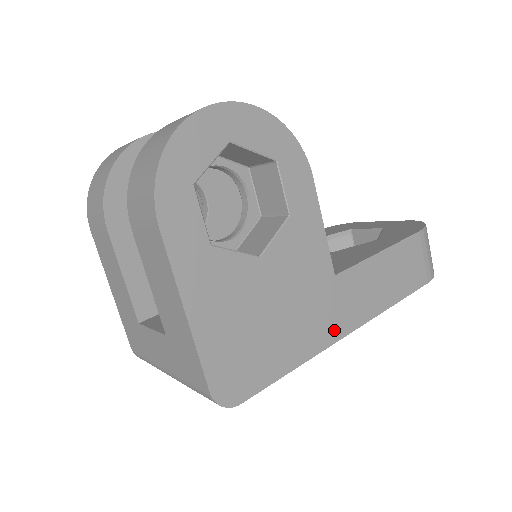
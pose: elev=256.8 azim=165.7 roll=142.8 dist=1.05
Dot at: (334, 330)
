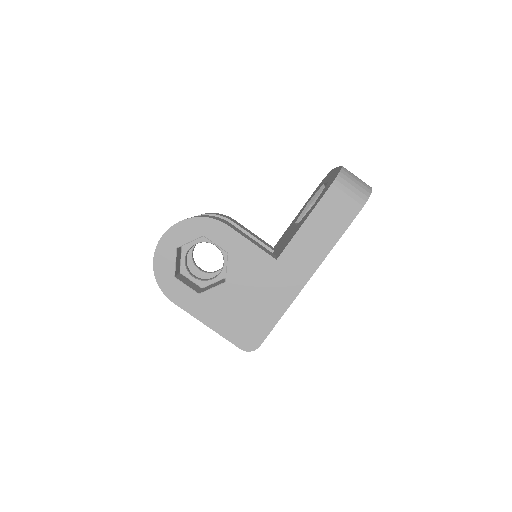
Dot at: (295, 286)
